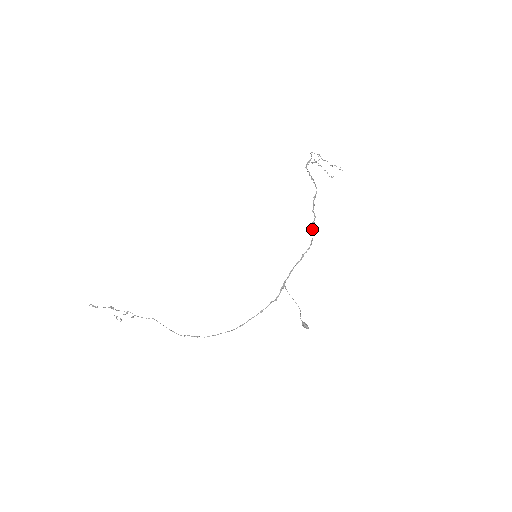
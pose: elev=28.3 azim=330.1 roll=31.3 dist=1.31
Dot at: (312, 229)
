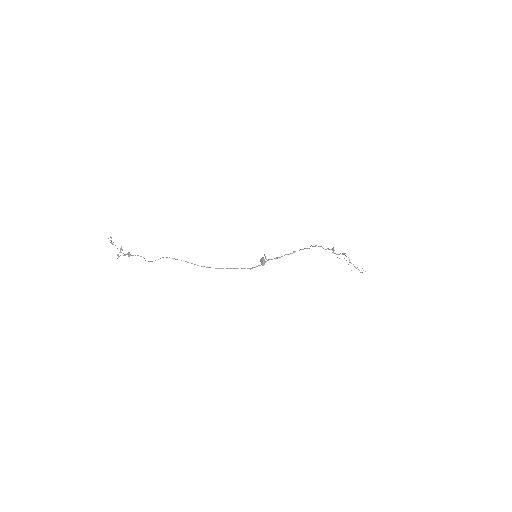
Dot at: (313, 246)
